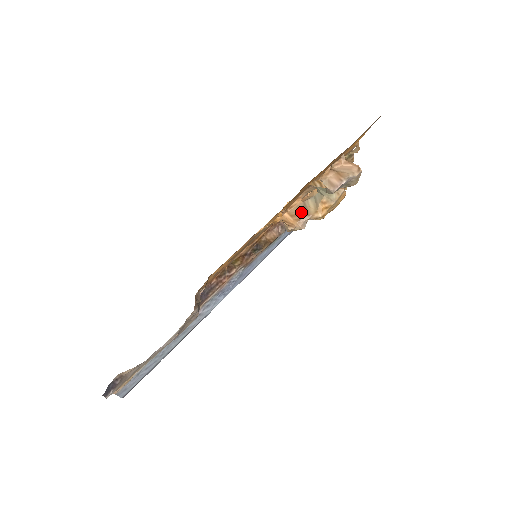
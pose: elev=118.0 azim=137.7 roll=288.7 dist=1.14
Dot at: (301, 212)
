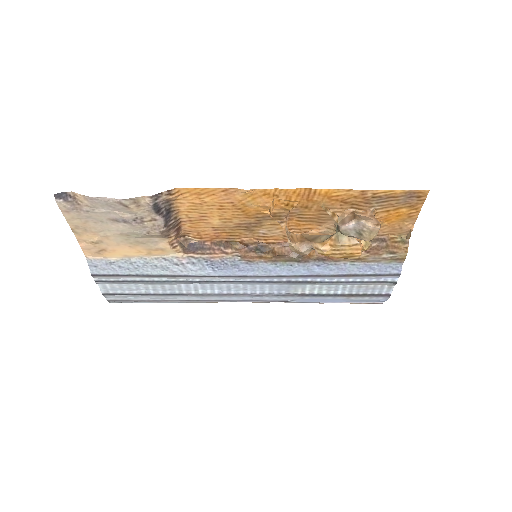
Dot at: (310, 238)
